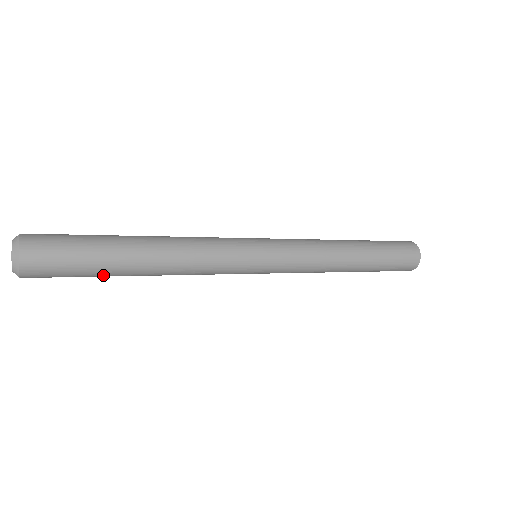
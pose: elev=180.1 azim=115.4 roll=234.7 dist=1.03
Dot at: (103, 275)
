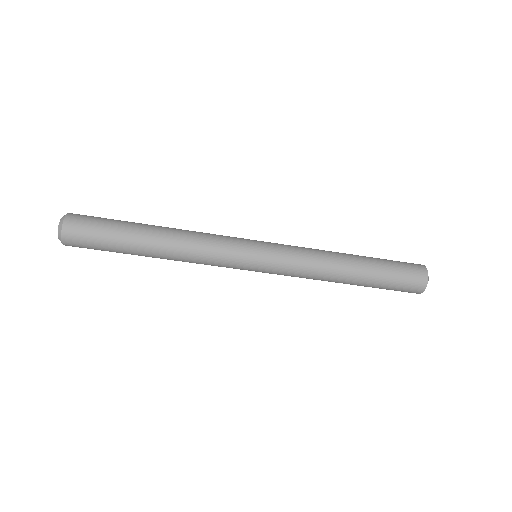
Dot at: (122, 251)
